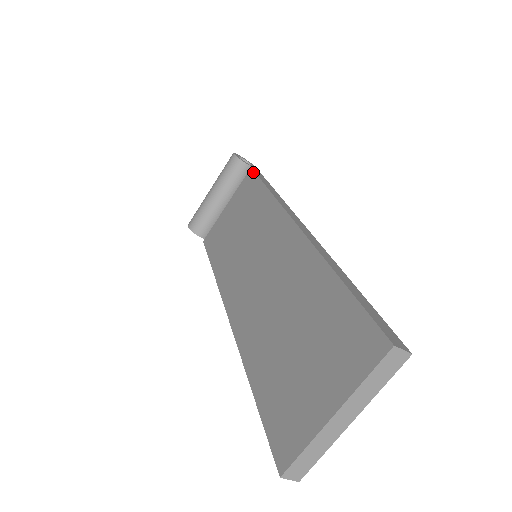
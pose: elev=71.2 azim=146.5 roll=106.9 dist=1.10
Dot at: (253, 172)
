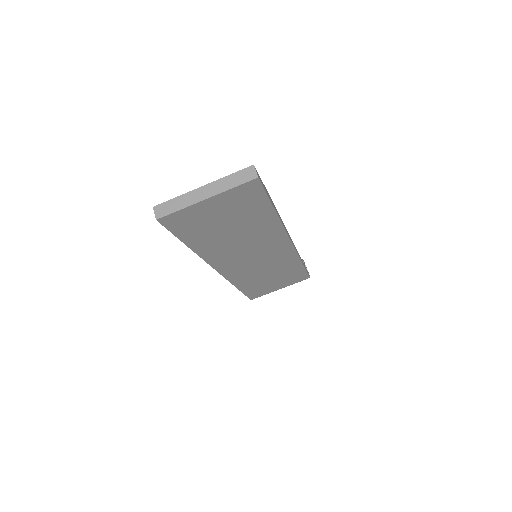
Dot at: occluded
